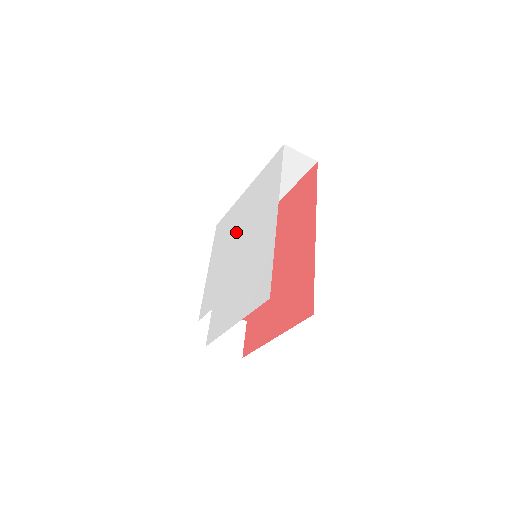
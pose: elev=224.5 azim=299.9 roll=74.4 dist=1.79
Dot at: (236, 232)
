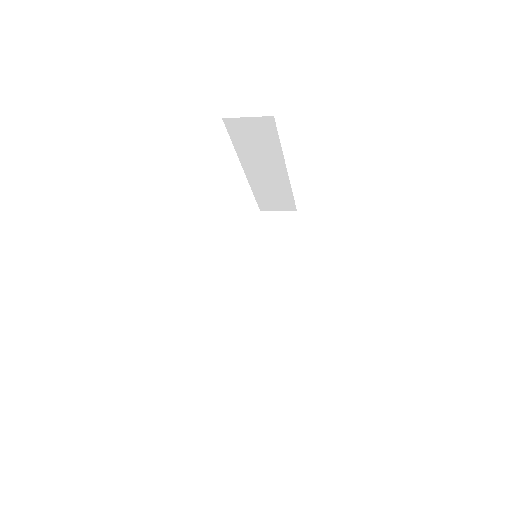
Dot at: occluded
